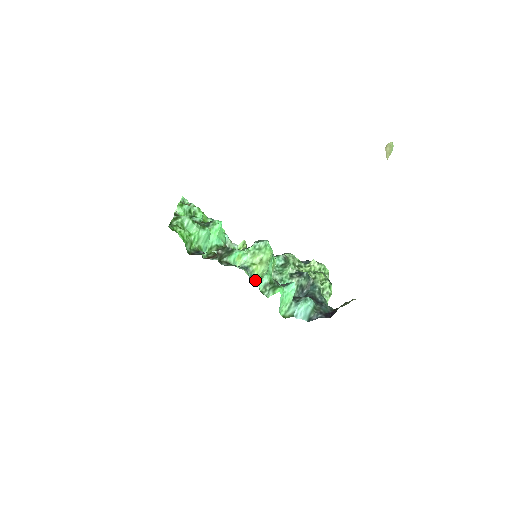
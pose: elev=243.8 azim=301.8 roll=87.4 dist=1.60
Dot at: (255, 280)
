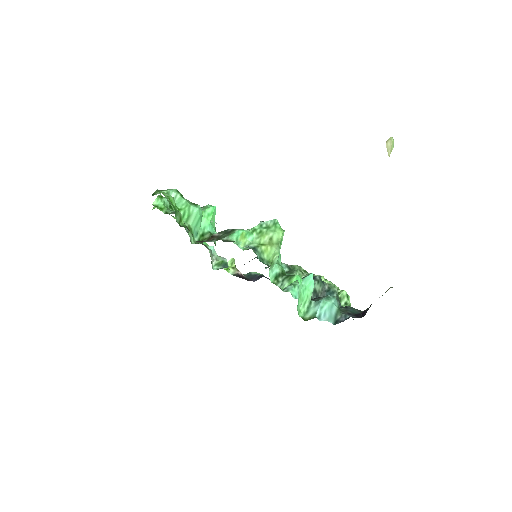
Dot at: (265, 264)
